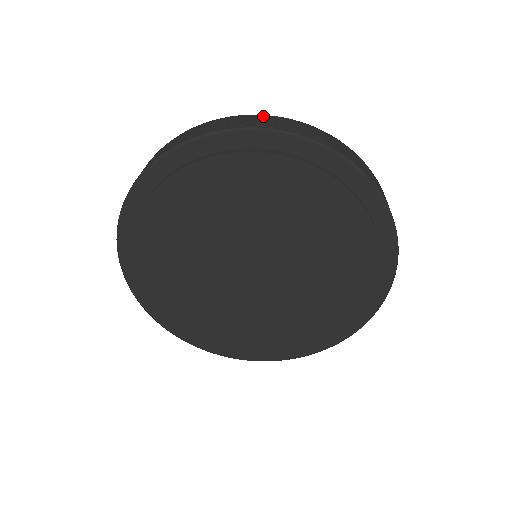
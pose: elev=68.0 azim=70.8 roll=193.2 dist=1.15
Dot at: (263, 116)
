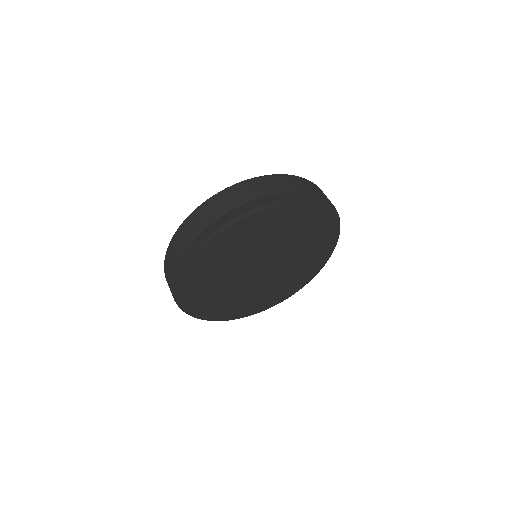
Dot at: (296, 177)
